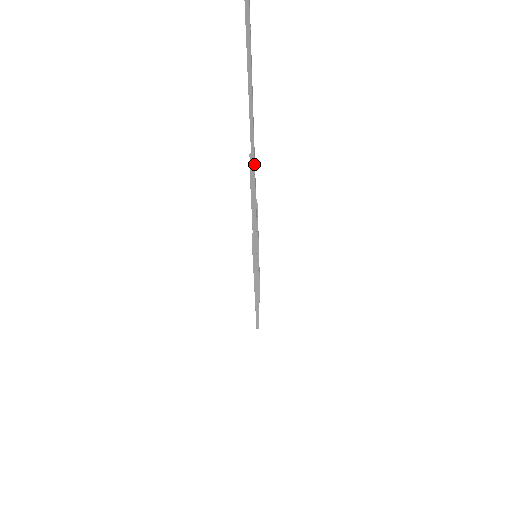
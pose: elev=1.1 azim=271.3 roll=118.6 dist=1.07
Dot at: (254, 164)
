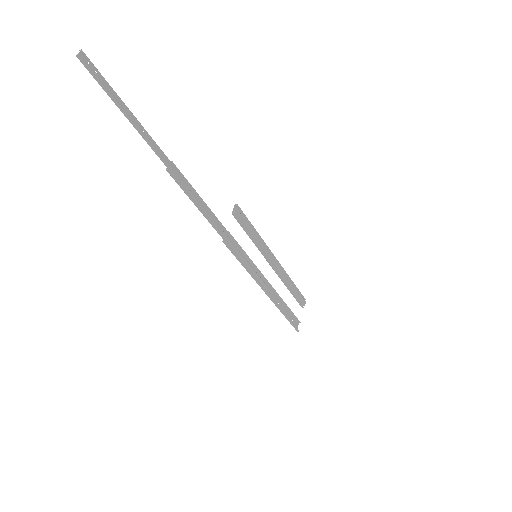
Dot at: (171, 170)
